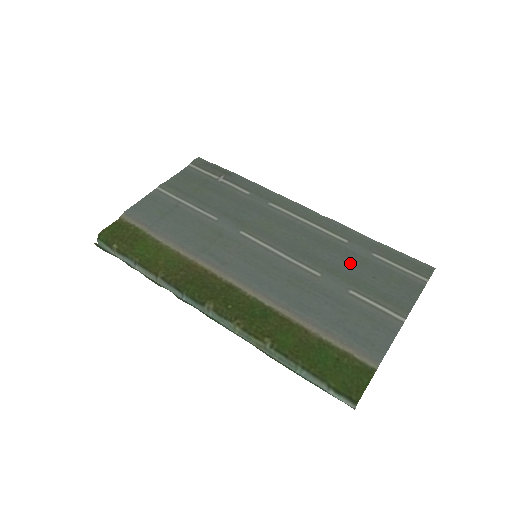
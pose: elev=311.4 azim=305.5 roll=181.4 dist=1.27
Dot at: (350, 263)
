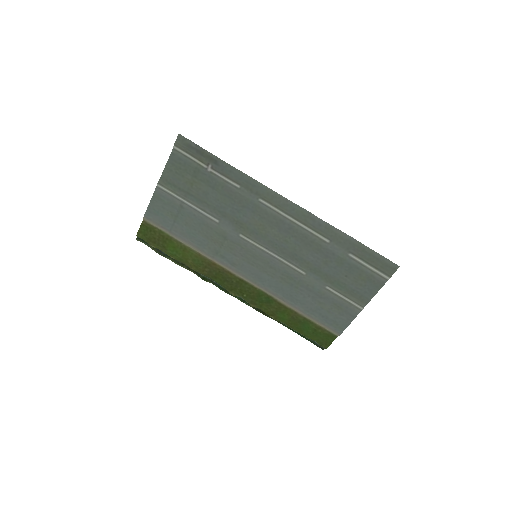
Dot at: (329, 264)
